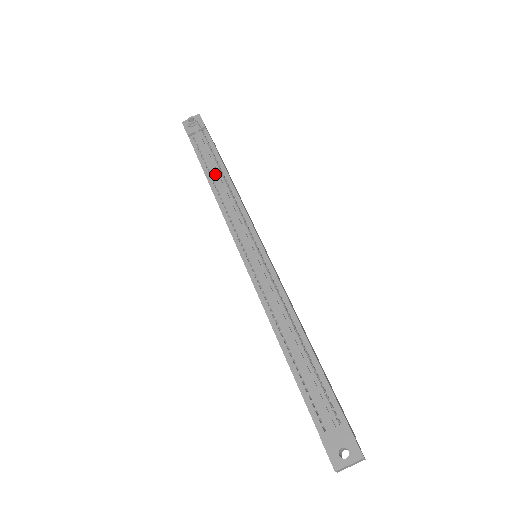
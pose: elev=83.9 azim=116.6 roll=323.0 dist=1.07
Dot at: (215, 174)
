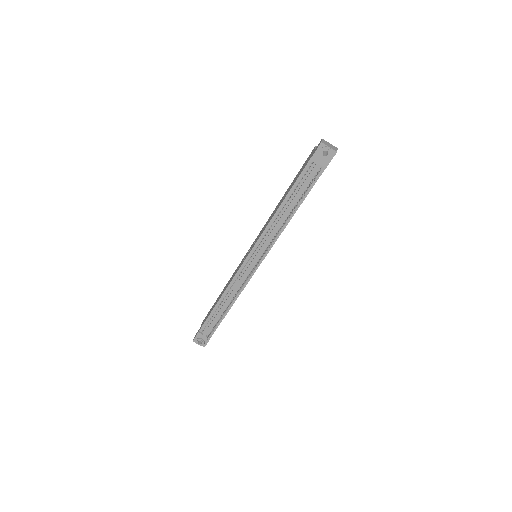
Dot at: (288, 208)
